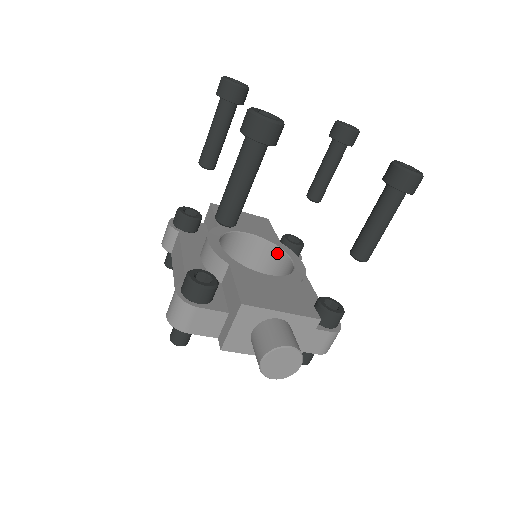
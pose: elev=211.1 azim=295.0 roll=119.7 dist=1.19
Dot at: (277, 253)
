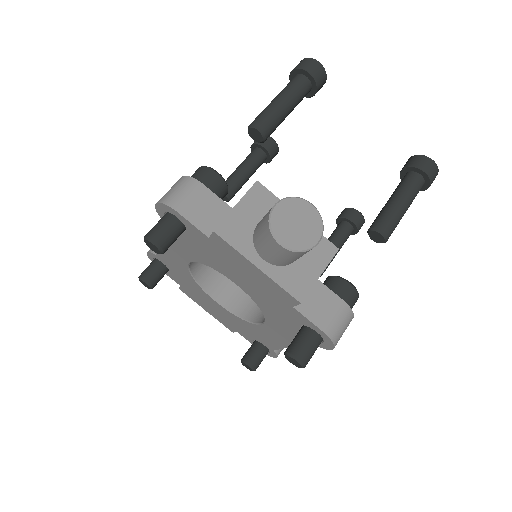
Dot at: occluded
